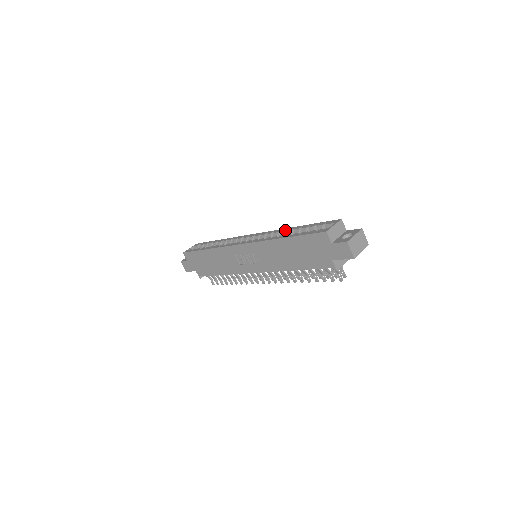
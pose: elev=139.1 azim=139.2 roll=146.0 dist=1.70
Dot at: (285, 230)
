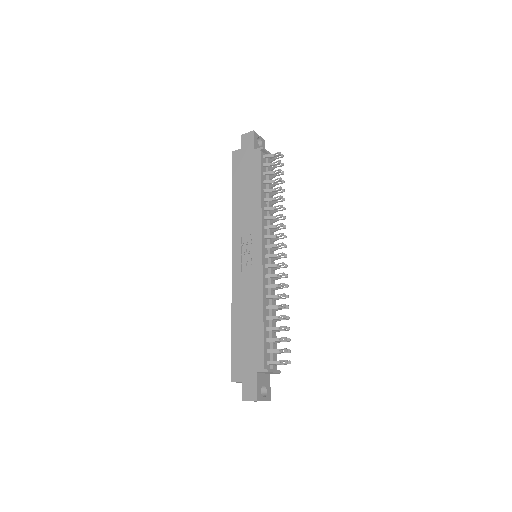
Dot at: occluded
